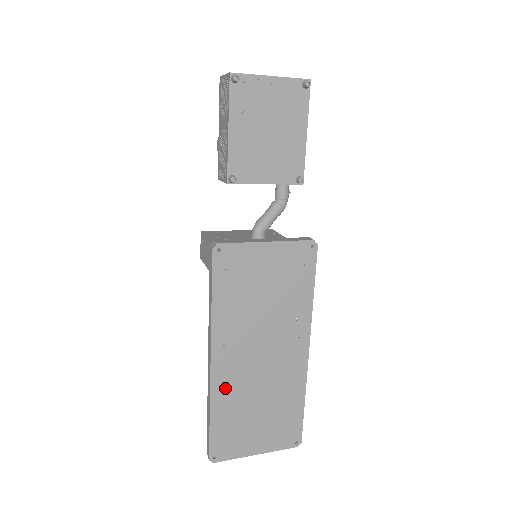
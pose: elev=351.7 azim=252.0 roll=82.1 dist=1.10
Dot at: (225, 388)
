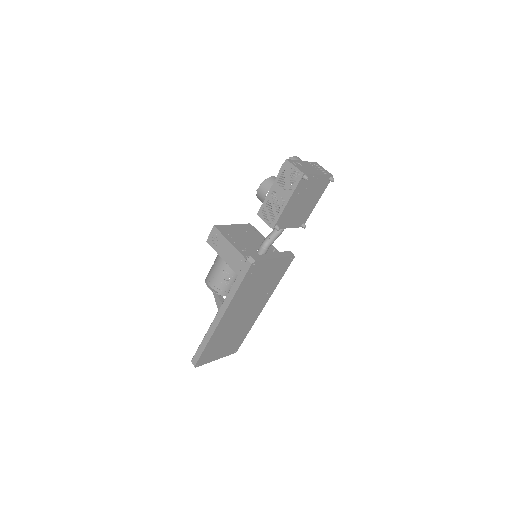
Dot at: (220, 331)
